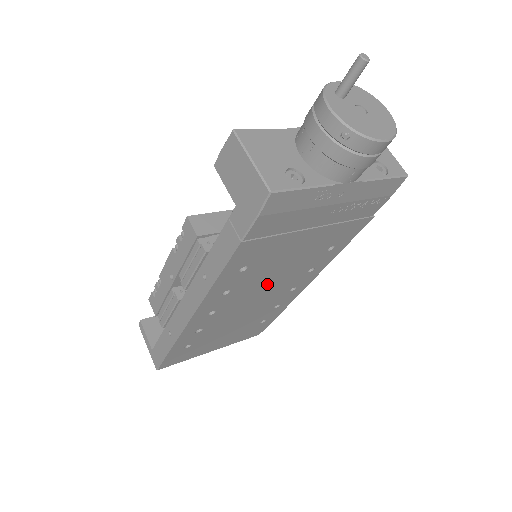
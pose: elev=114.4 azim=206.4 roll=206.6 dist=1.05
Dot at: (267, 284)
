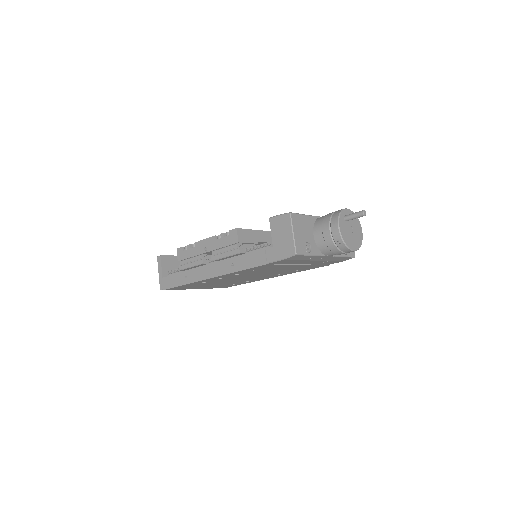
Dot at: (256, 275)
